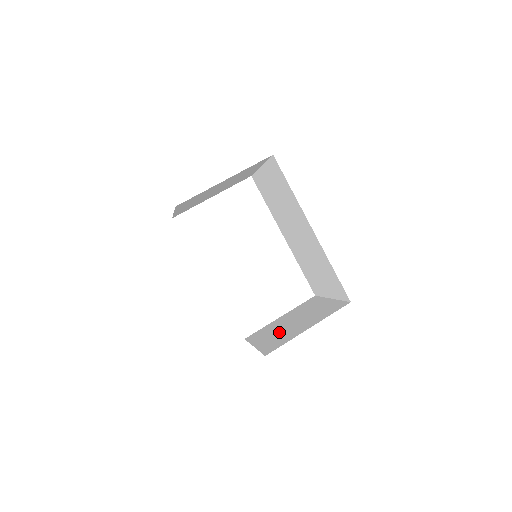
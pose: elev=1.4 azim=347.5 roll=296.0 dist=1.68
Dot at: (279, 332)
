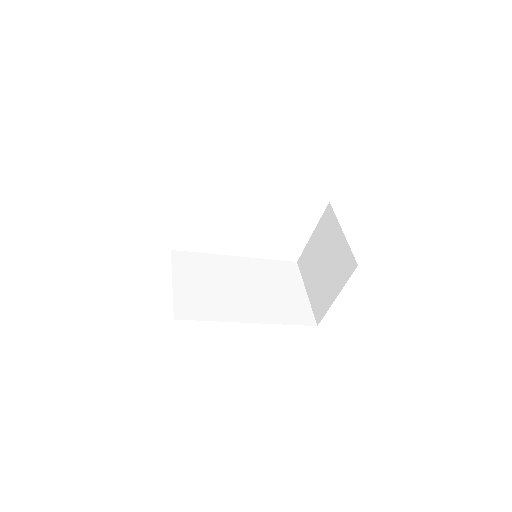
Dot at: (317, 279)
